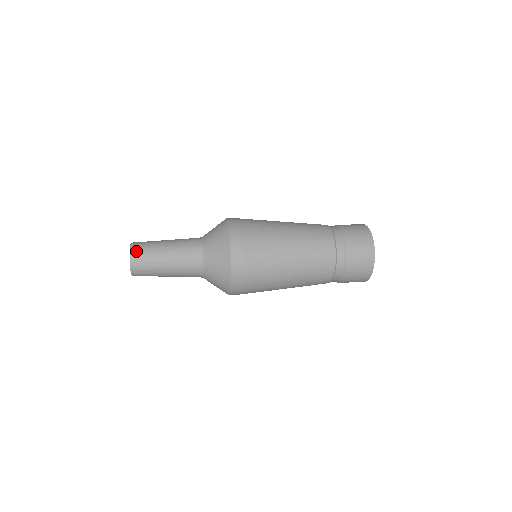
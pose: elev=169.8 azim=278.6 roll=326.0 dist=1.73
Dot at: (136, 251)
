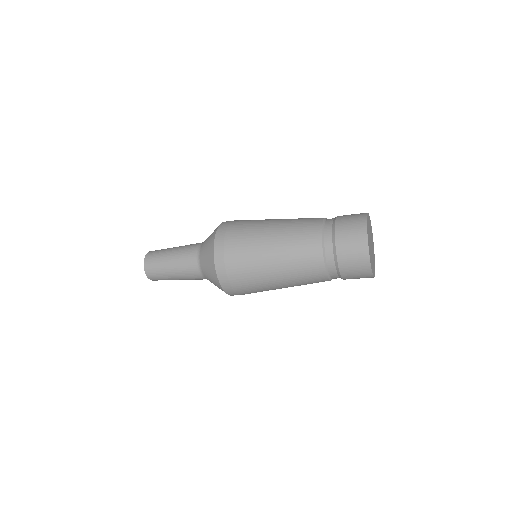
Dot at: (151, 253)
